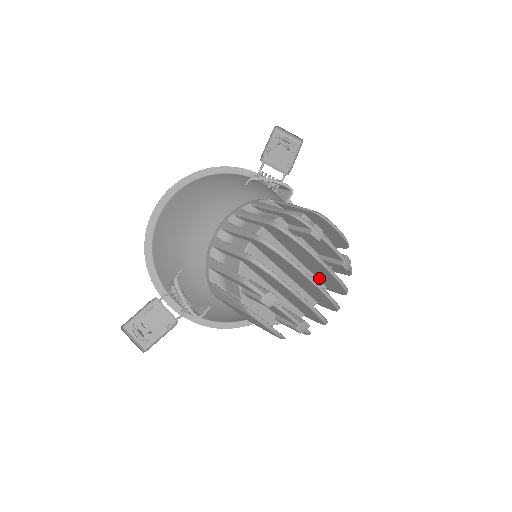
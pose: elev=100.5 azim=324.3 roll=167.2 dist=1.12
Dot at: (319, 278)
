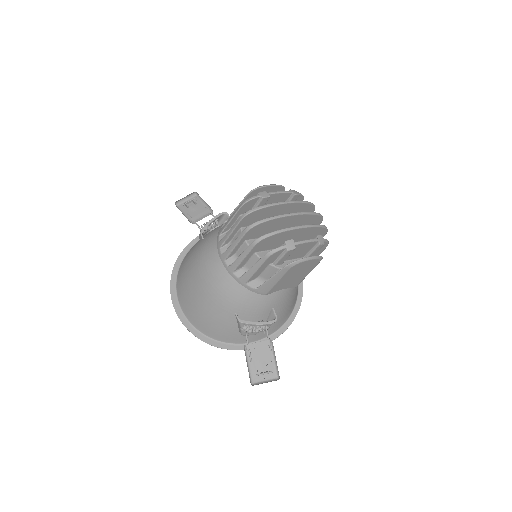
Dot at: occluded
